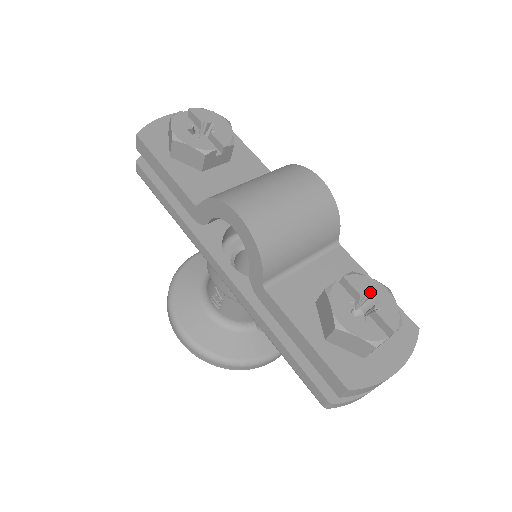
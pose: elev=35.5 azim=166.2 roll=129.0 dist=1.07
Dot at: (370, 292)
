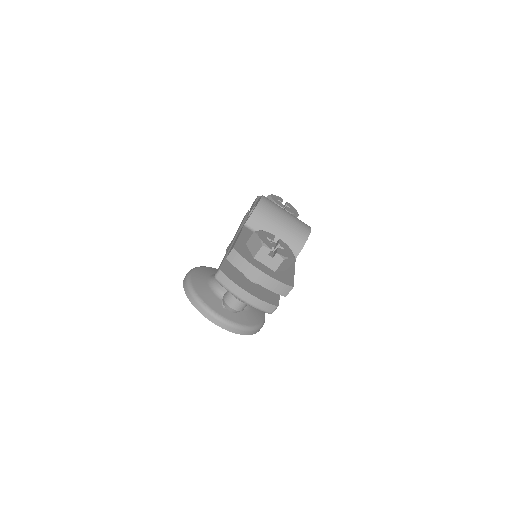
Dot at: (284, 248)
